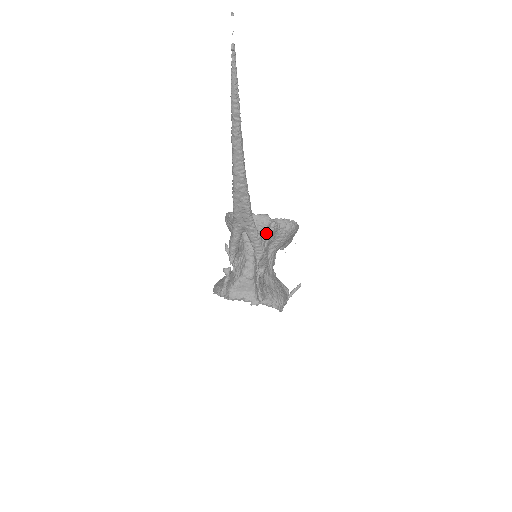
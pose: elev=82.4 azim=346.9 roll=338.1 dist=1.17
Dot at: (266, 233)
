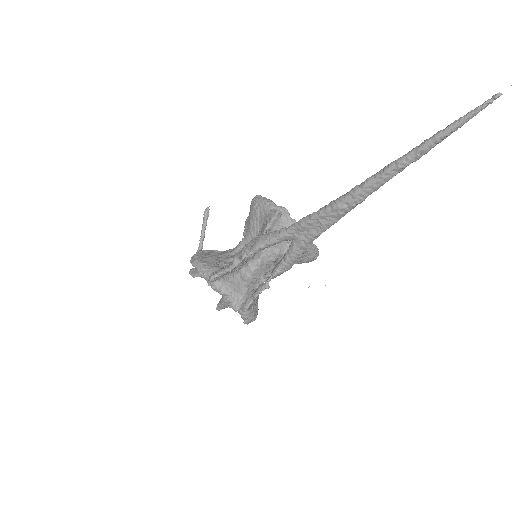
Dot at: occluded
